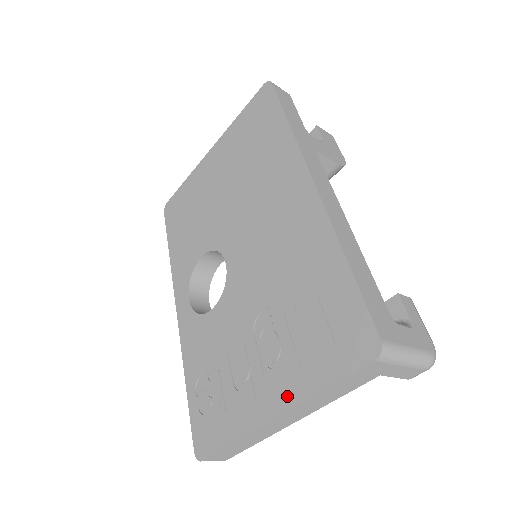
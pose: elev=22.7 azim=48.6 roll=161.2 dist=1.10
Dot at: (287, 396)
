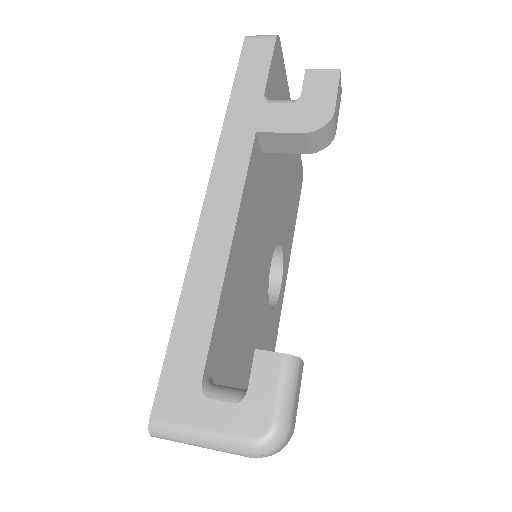
Dot at: occluded
